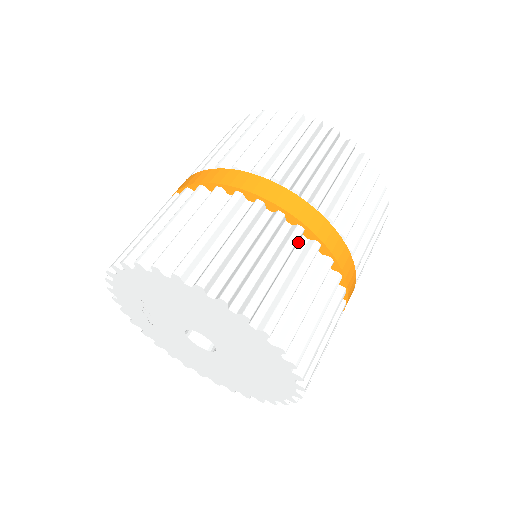
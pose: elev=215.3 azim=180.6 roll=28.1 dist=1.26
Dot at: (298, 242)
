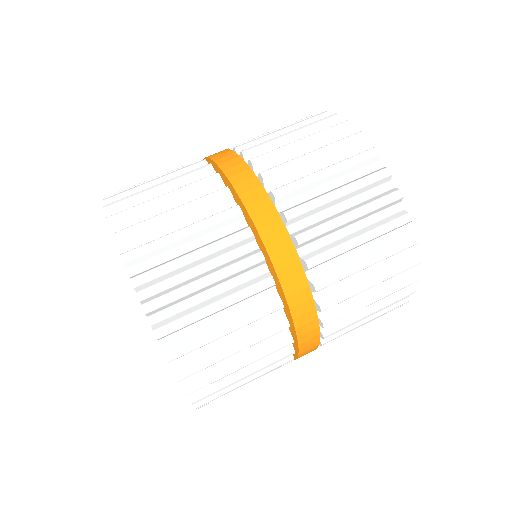
Dot at: (255, 268)
